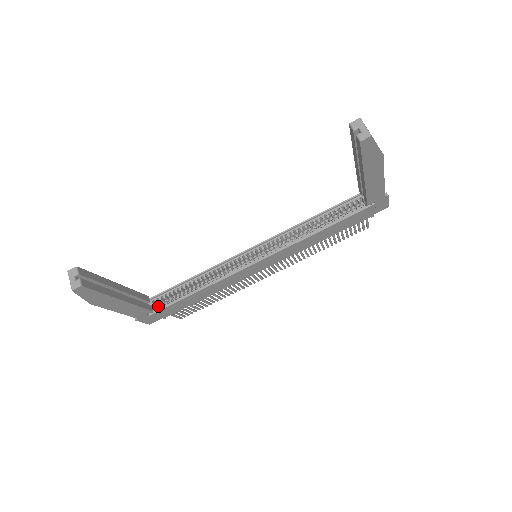
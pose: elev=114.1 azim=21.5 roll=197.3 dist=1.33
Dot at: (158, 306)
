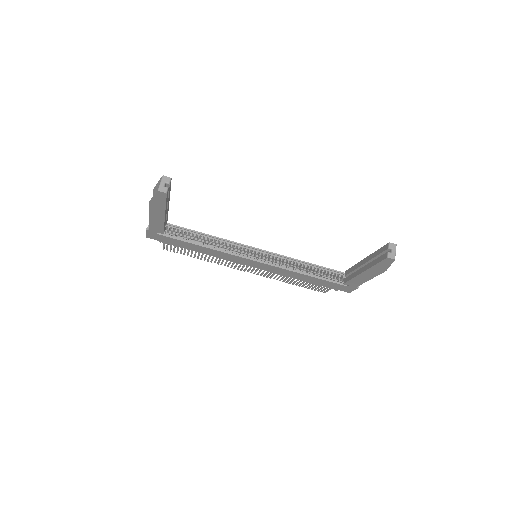
Dot at: (168, 233)
